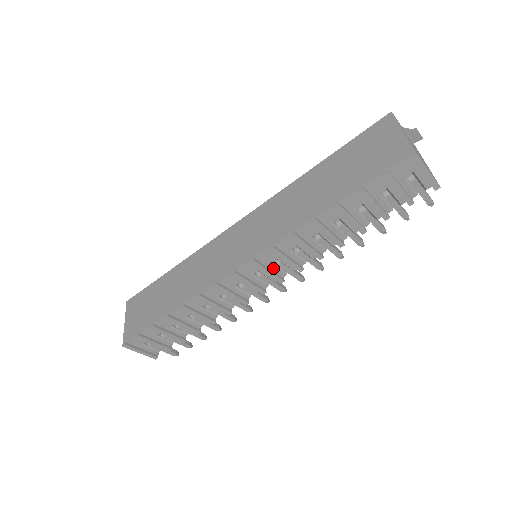
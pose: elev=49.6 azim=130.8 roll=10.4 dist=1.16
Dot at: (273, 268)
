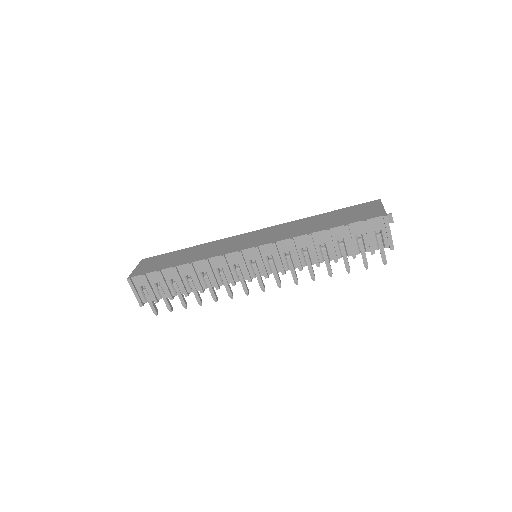
Dot at: (266, 262)
